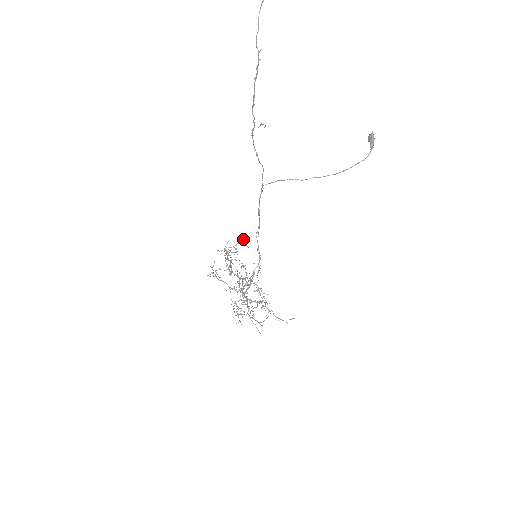
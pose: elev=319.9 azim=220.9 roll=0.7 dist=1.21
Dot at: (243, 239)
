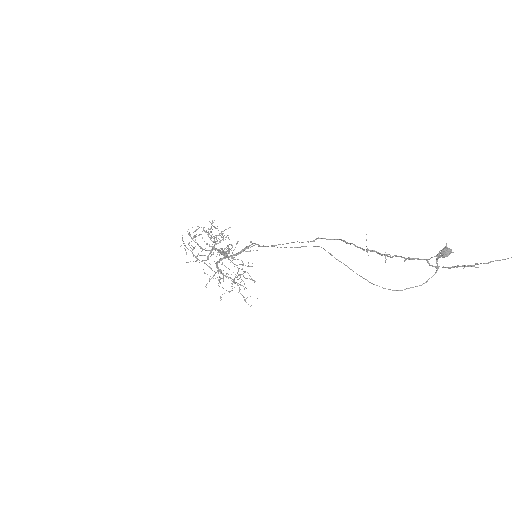
Dot at: (257, 250)
